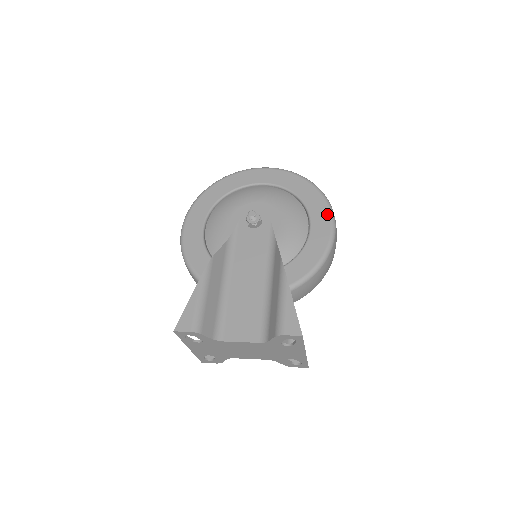
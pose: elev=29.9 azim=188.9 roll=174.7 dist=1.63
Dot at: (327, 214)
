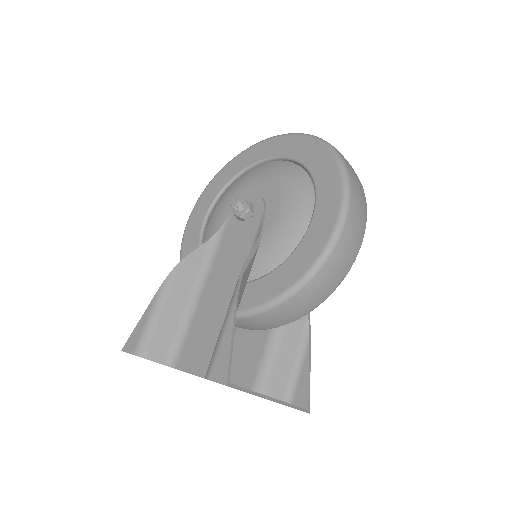
Dot at: (337, 197)
